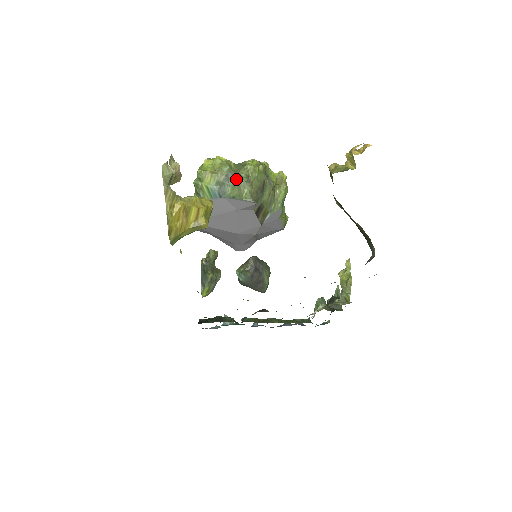
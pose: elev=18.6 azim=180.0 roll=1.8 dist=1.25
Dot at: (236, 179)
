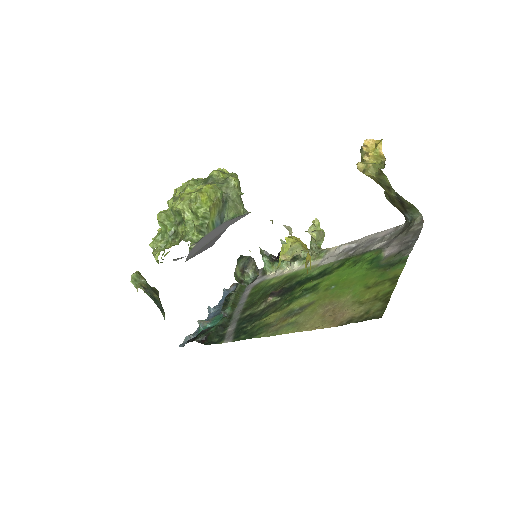
Dot at: (231, 200)
